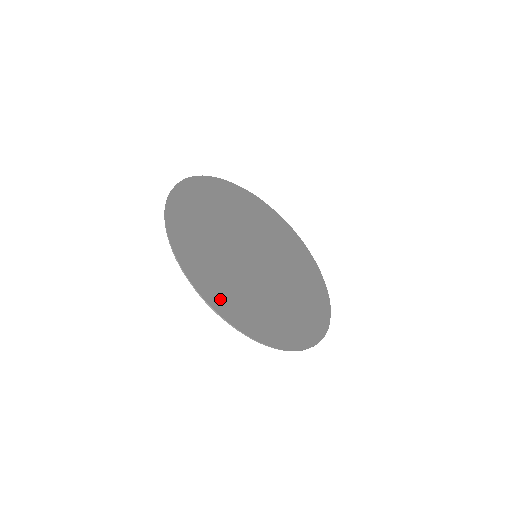
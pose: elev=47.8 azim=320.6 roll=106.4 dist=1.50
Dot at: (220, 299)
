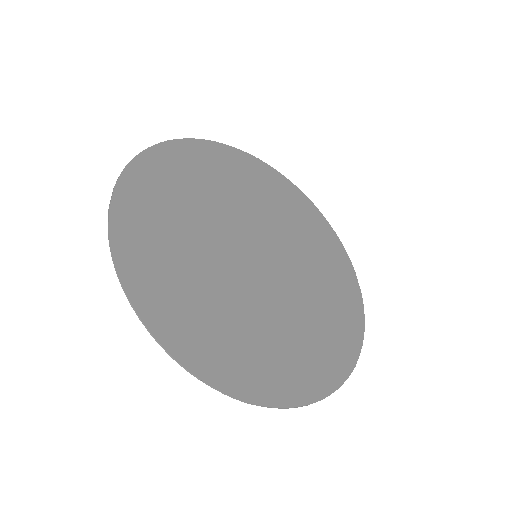
Dot at: (252, 378)
